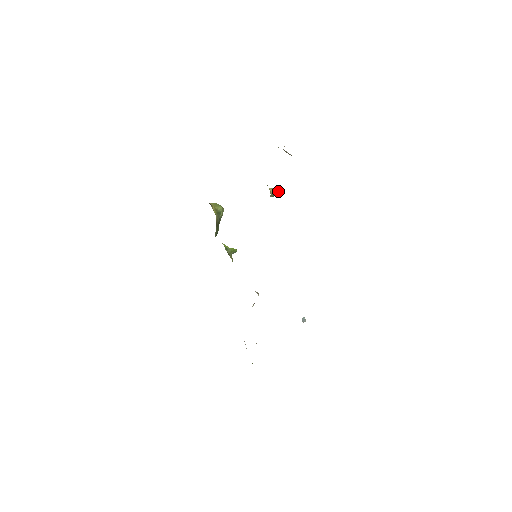
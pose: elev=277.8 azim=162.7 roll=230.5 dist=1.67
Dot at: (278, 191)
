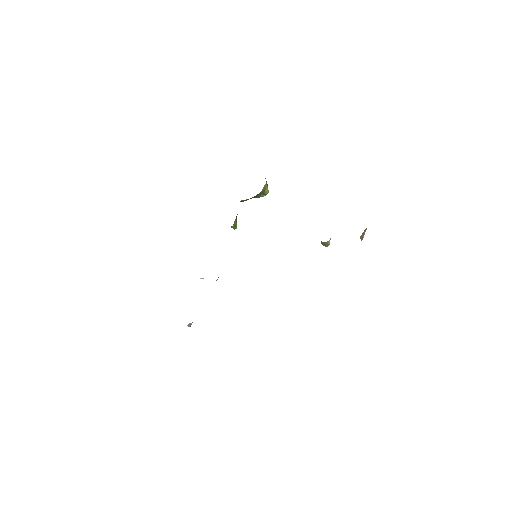
Dot at: occluded
